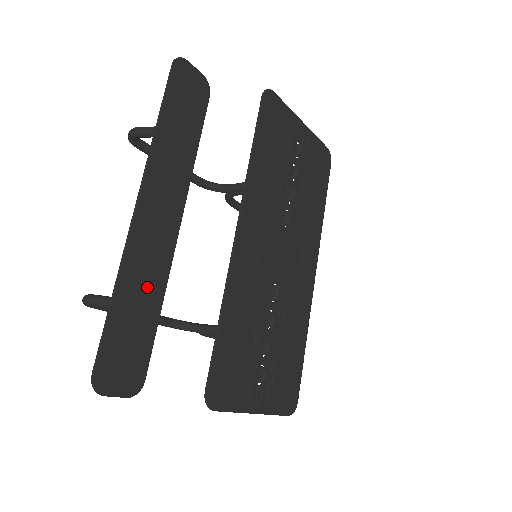
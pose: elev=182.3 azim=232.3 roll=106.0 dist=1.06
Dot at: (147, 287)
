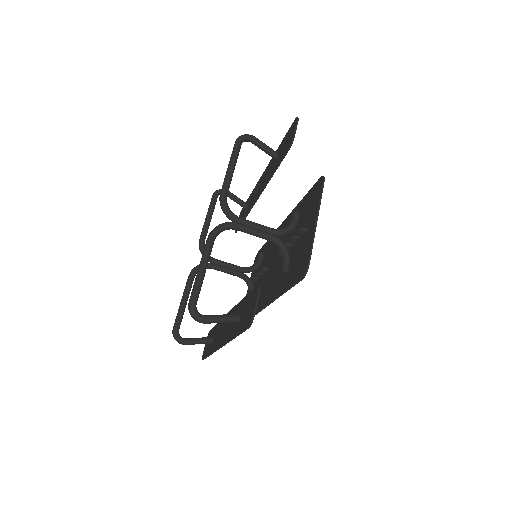
Dot at: occluded
